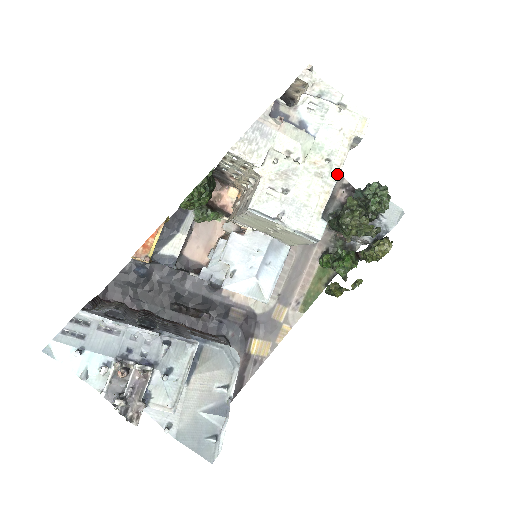
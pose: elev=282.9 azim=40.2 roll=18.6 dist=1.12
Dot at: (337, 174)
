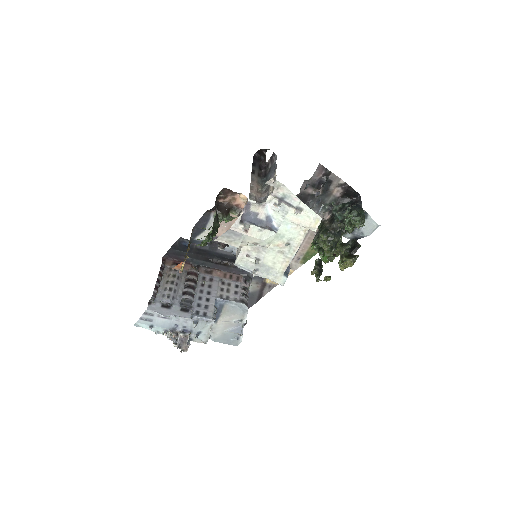
Dot at: (295, 252)
